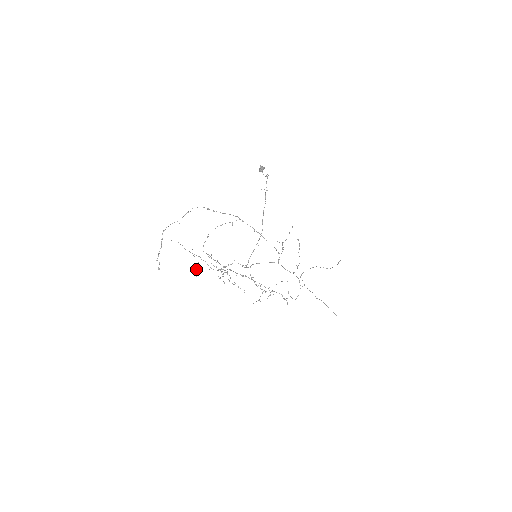
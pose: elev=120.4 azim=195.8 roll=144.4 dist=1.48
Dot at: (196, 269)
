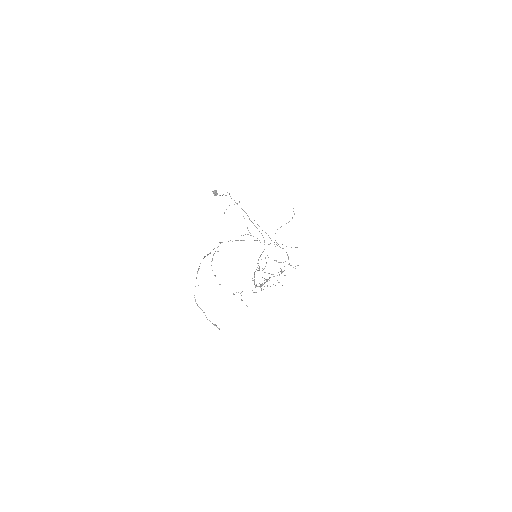
Dot at: occluded
